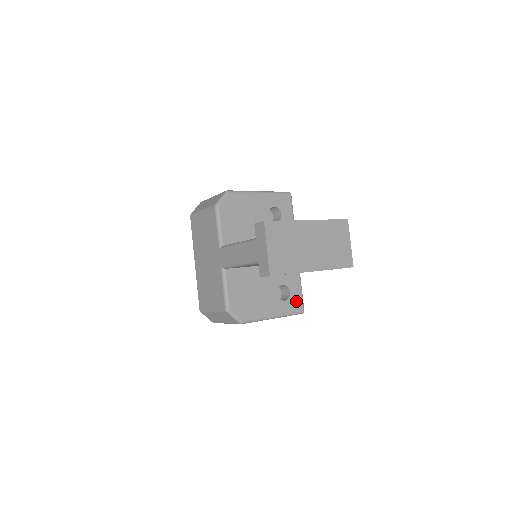
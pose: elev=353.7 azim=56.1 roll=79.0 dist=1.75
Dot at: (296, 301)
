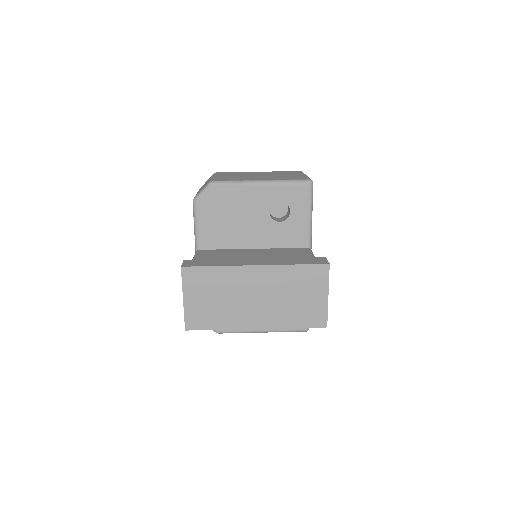
Dot at: occluded
